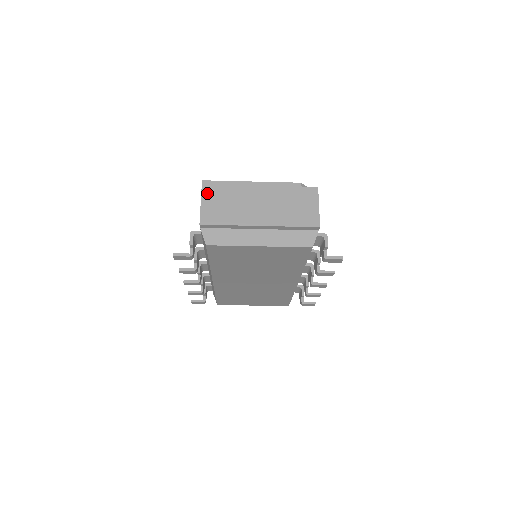
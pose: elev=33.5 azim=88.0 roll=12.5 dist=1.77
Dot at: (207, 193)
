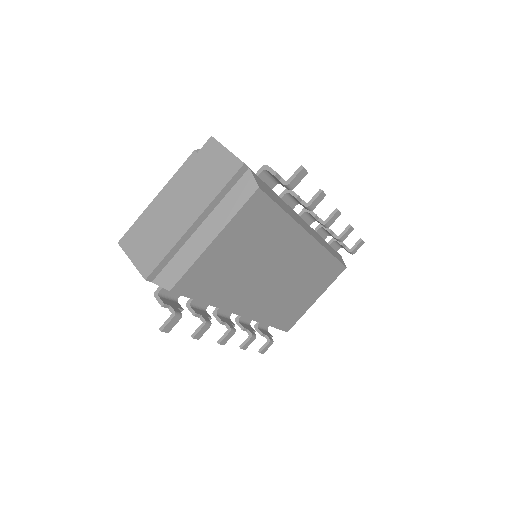
Dot at: (129, 248)
